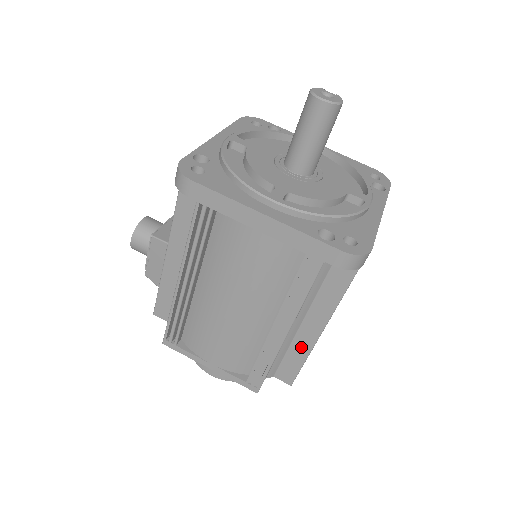
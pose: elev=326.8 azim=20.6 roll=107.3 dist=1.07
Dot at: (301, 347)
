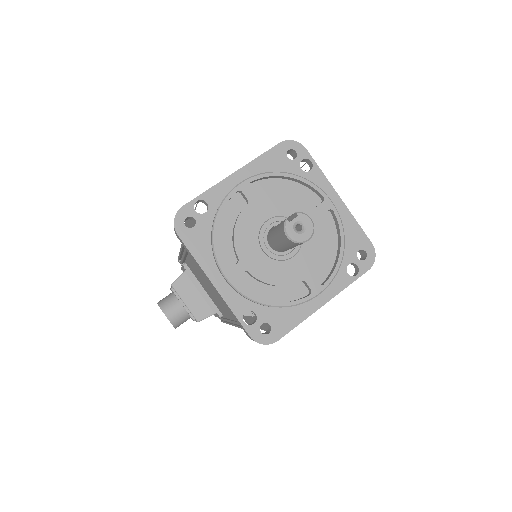
Dot at: occluded
